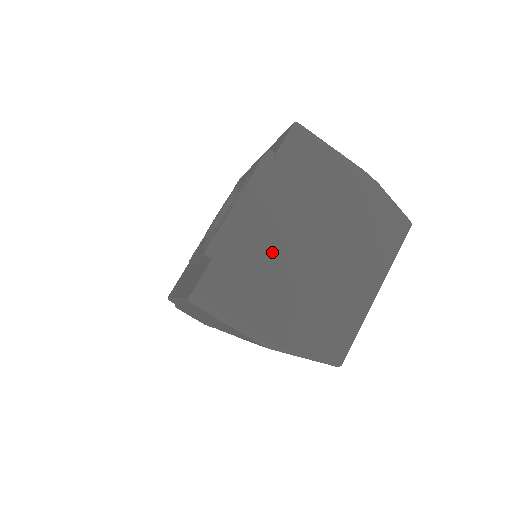
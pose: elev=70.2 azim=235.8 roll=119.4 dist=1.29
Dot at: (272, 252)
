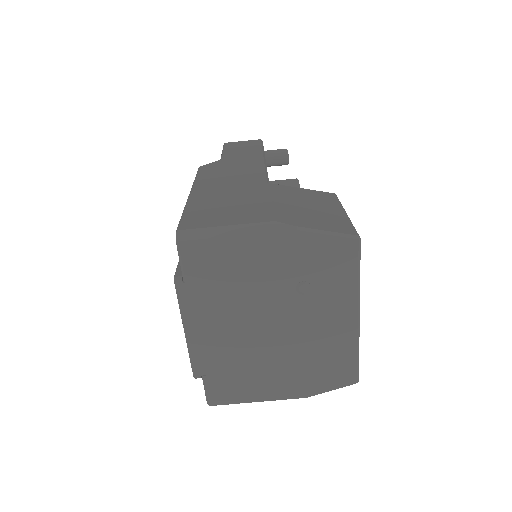
Dot at: (242, 349)
